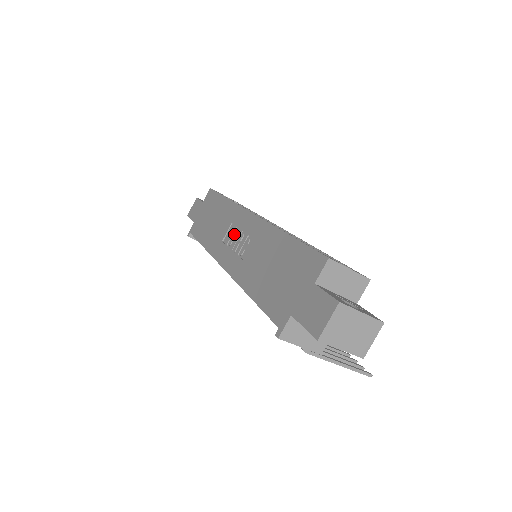
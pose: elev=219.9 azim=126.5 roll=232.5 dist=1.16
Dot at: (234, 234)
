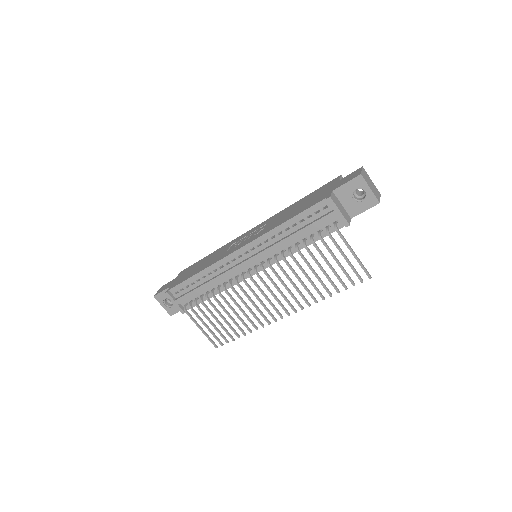
Dot at: (240, 241)
